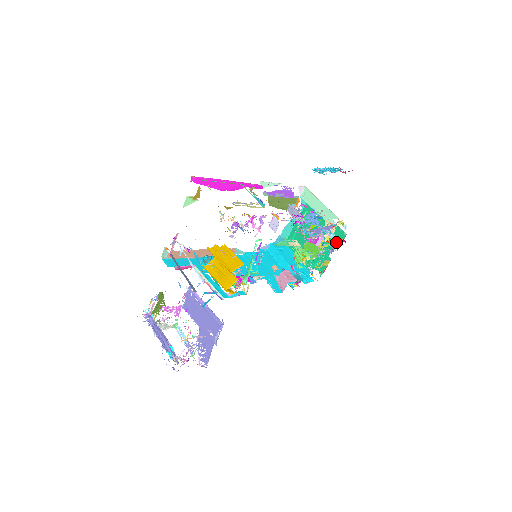
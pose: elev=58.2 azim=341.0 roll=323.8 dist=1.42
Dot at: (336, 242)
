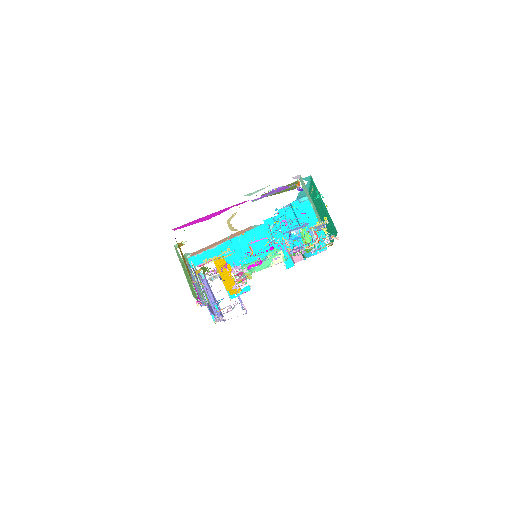
Dot at: (325, 243)
